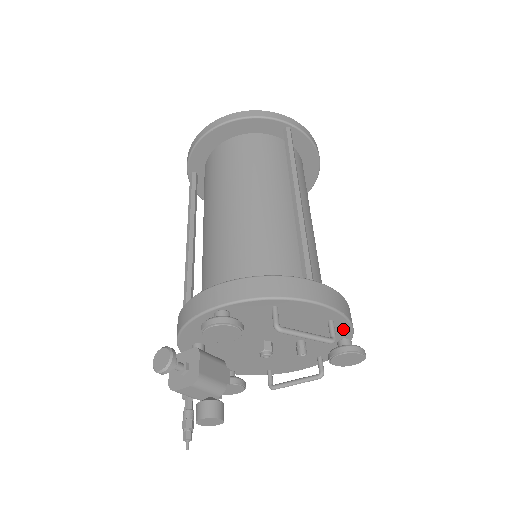
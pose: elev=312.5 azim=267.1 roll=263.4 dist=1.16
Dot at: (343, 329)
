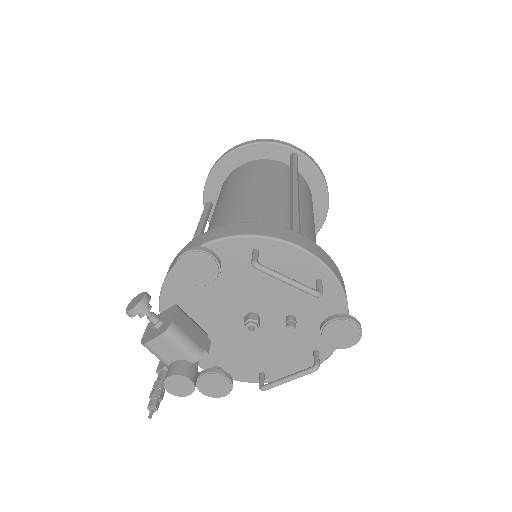
Dot at: (335, 297)
